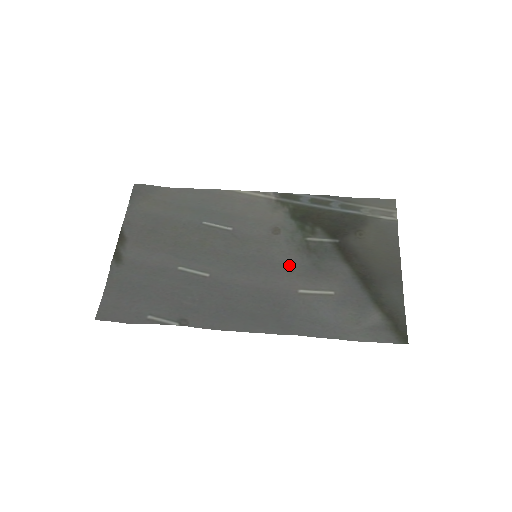
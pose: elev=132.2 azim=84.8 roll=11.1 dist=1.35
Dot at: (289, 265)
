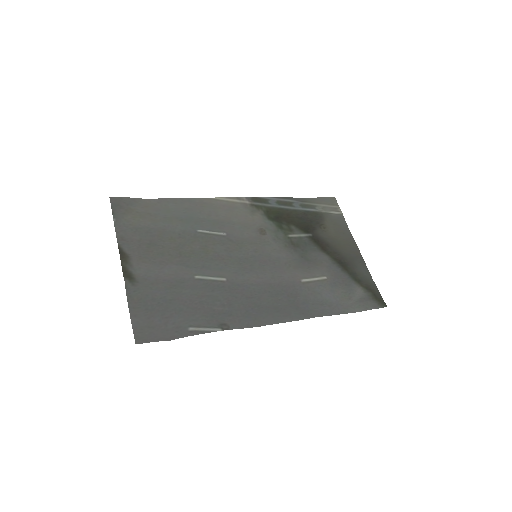
Dot at: (284, 260)
